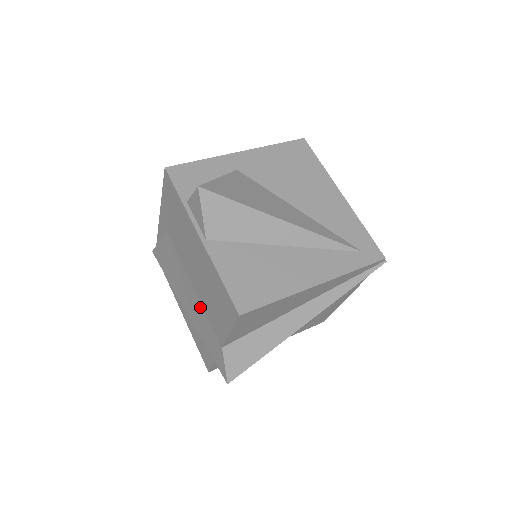
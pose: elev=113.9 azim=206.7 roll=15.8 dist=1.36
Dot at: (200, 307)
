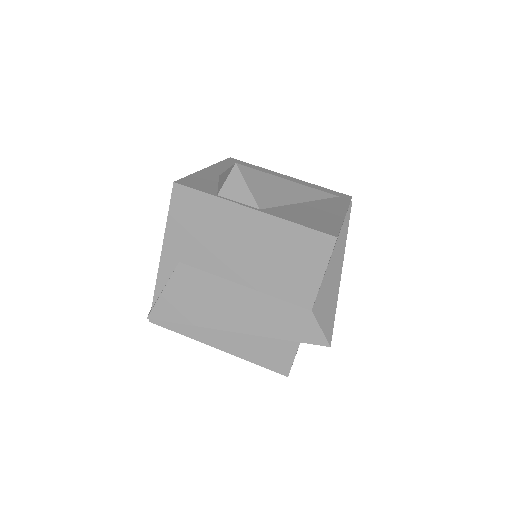
Dot at: (263, 299)
